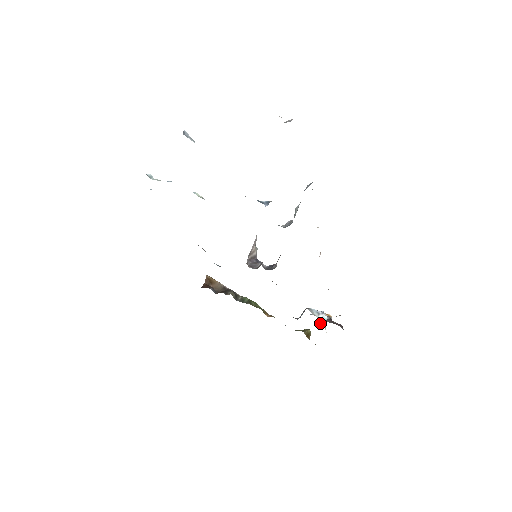
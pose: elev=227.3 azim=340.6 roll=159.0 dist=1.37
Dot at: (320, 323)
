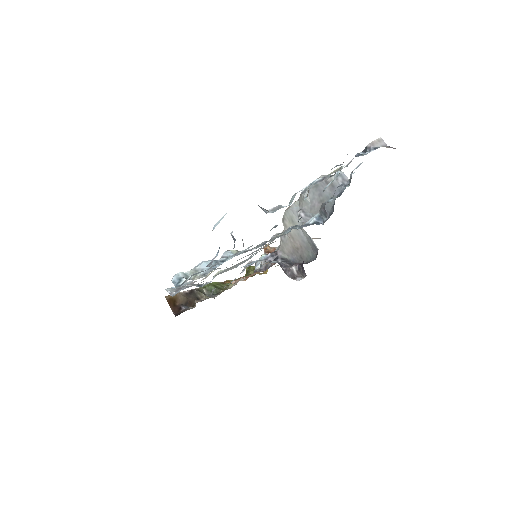
Dot at: occluded
